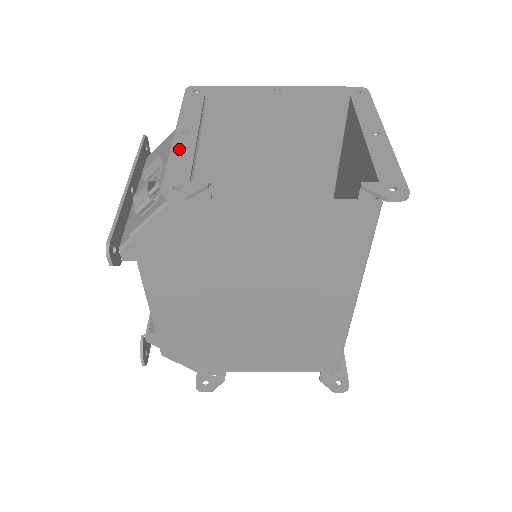
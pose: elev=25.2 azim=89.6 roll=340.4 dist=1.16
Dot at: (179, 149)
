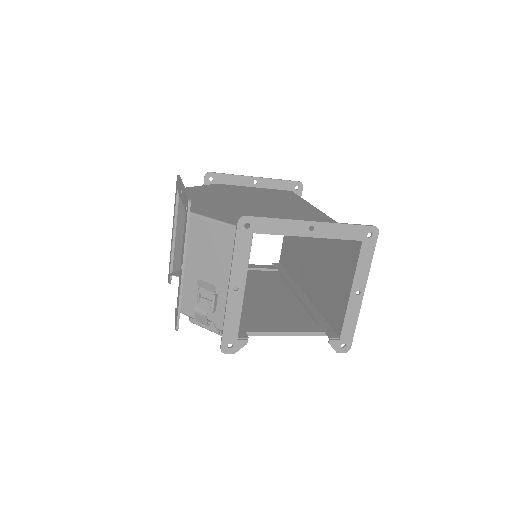
Dot at: (231, 309)
